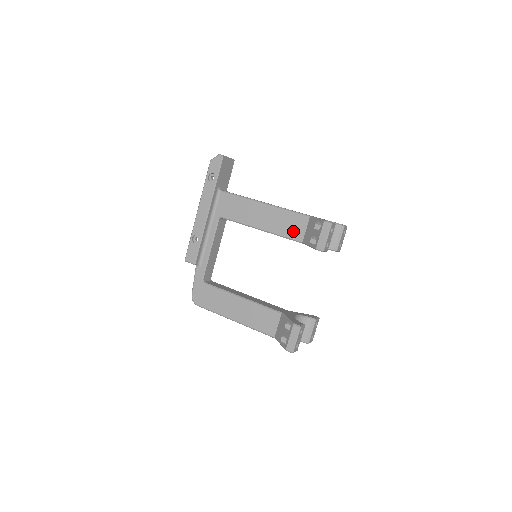
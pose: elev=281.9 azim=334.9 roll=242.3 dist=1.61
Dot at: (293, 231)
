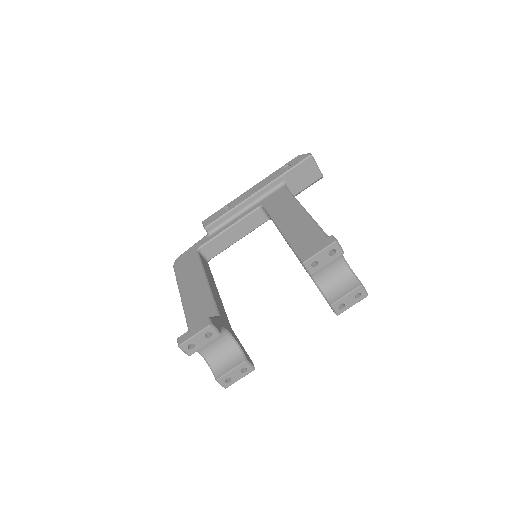
Dot at: (304, 246)
